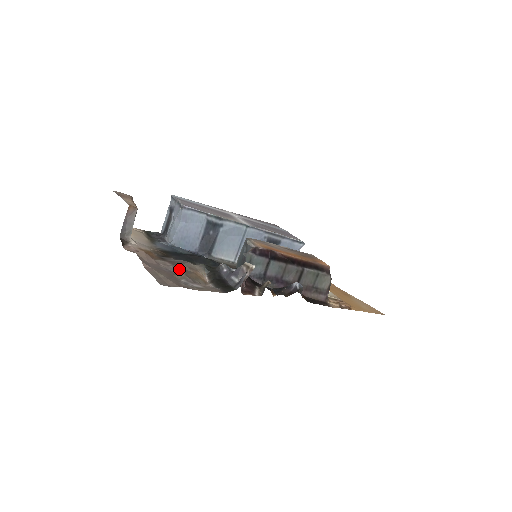
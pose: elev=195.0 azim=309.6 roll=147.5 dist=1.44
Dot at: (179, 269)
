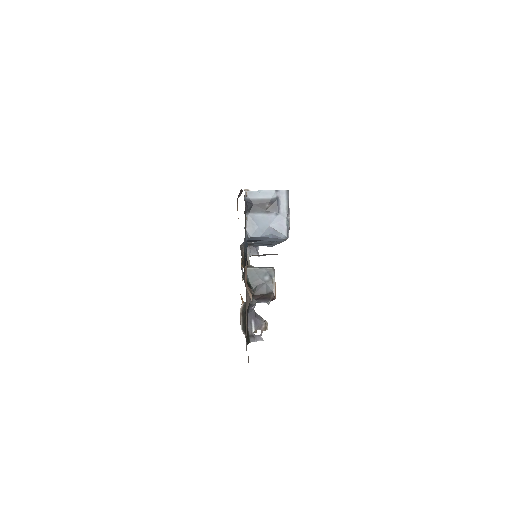
Dot at: occluded
